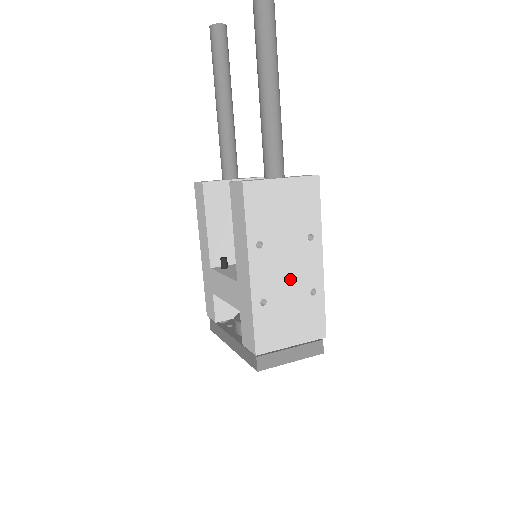
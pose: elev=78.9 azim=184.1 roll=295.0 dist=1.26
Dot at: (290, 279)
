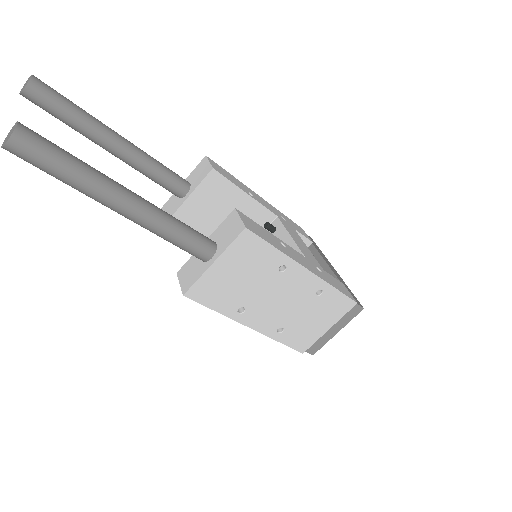
Dot at: (289, 304)
